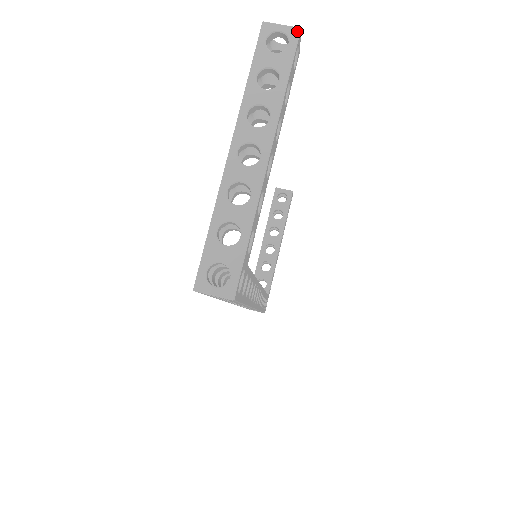
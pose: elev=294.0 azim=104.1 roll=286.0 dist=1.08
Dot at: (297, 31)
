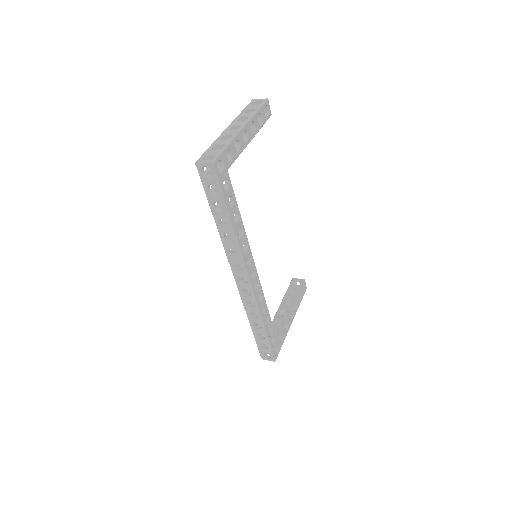
Dot at: (266, 99)
